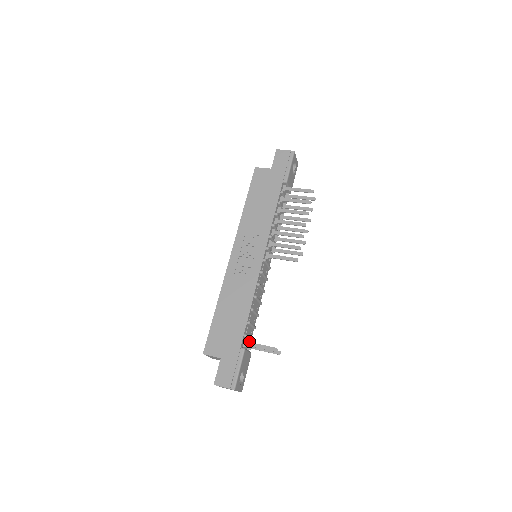
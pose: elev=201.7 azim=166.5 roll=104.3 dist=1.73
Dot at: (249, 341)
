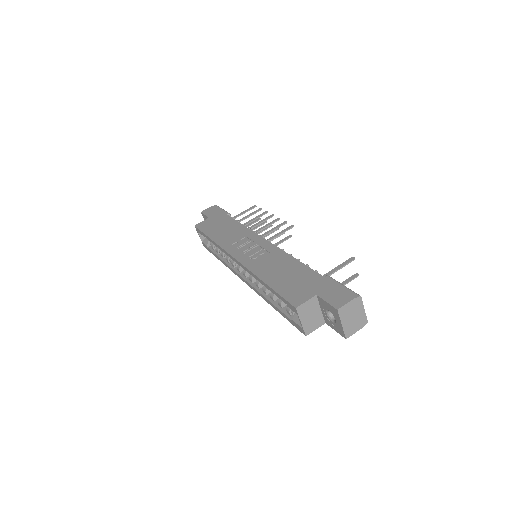
Dot at: occluded
